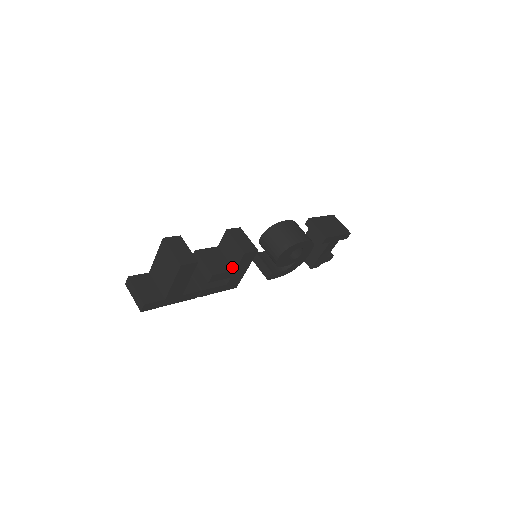
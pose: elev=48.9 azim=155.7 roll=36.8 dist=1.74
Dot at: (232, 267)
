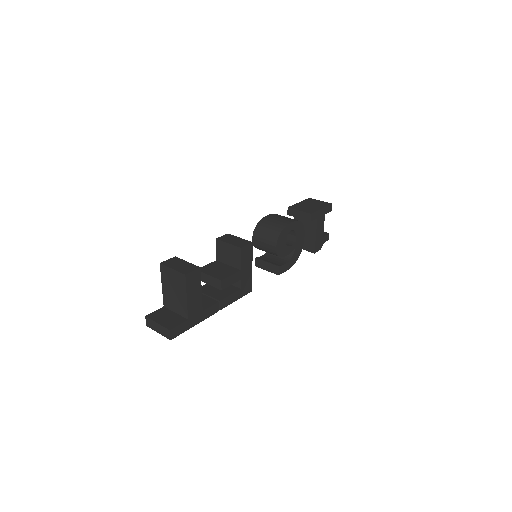
Dot at: (237, 269)
